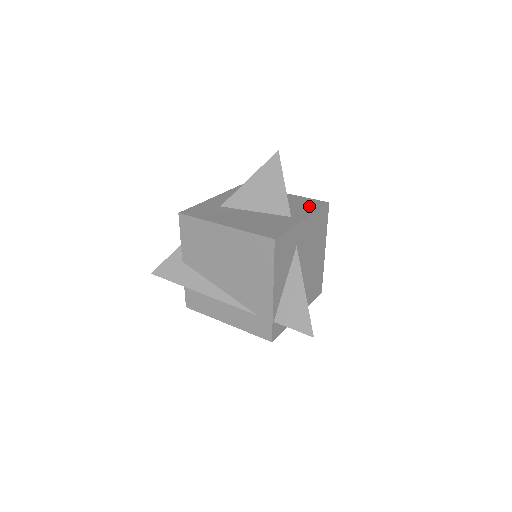
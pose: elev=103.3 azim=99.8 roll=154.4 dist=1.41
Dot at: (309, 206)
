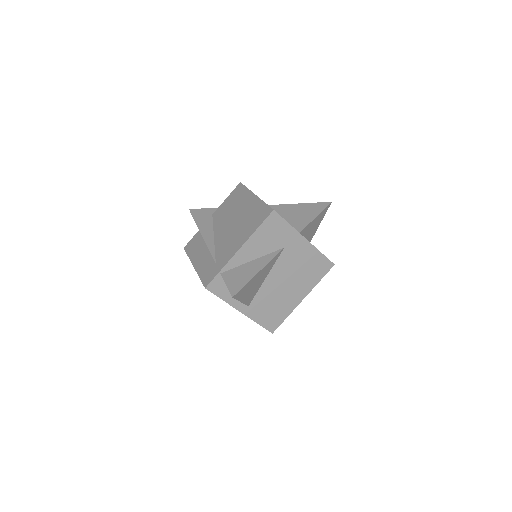
Dot at: occluded
